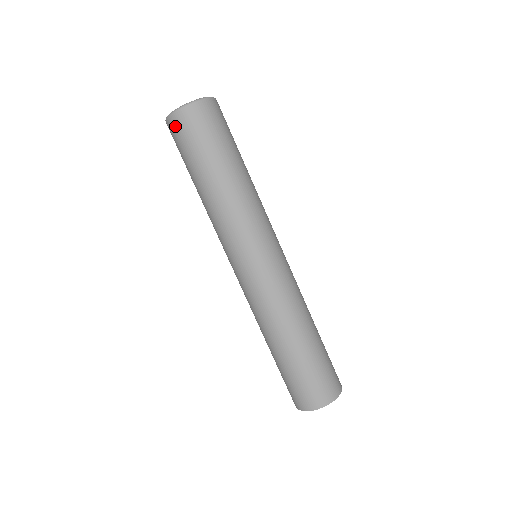
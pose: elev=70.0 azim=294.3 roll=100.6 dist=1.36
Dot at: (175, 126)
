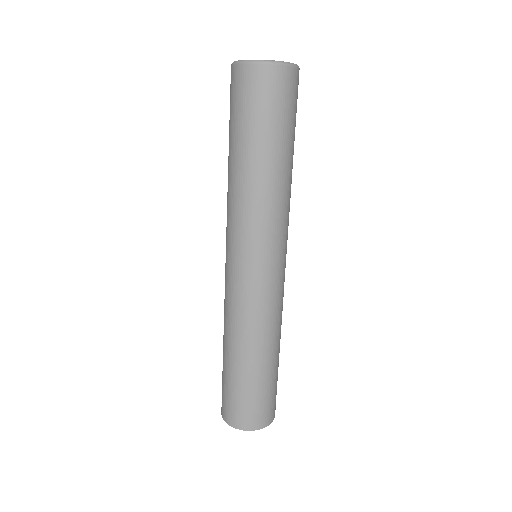
Dot at: (243, 78)
